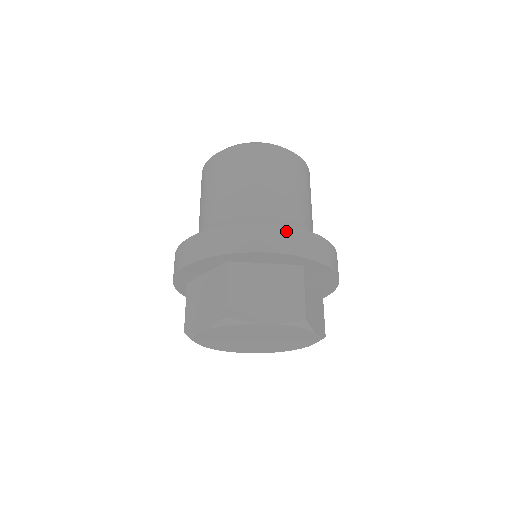
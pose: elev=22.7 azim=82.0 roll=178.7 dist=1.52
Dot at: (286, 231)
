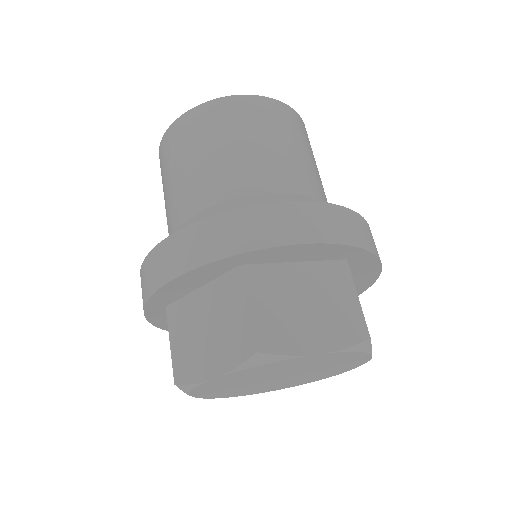
Dot at: (324, 210)
